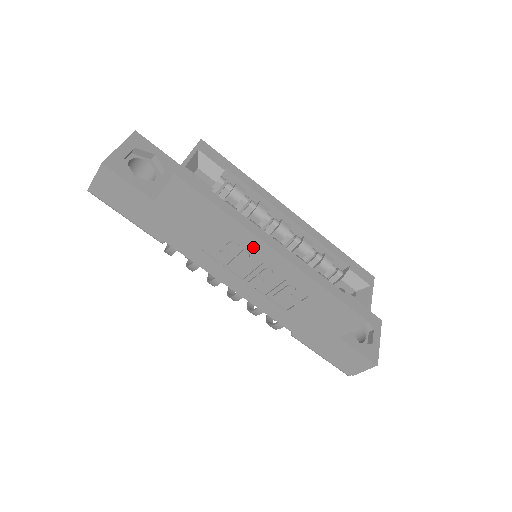
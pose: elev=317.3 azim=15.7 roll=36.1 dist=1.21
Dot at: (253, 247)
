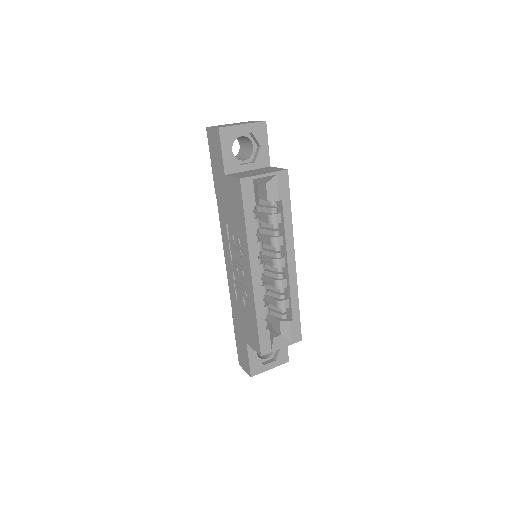
Dot at: (244, 255)
